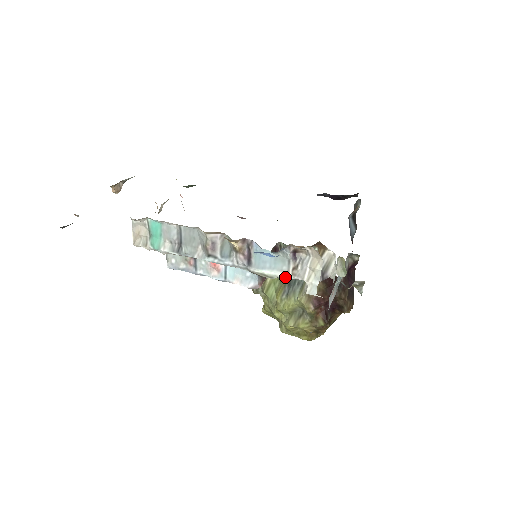
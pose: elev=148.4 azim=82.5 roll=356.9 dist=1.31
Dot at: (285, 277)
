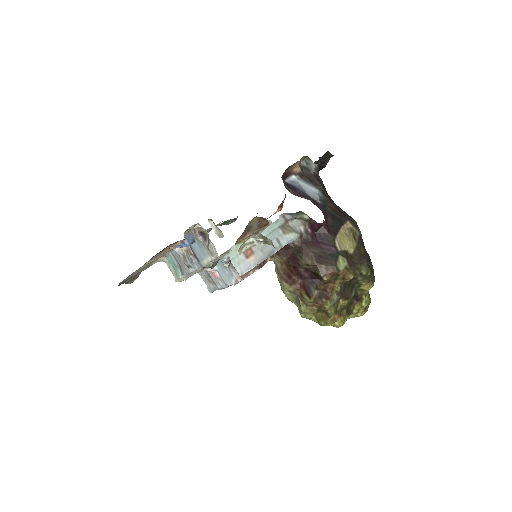
Dot at: (211, 260)
